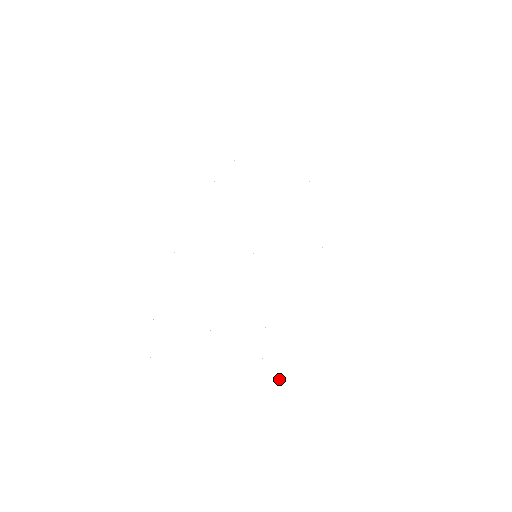
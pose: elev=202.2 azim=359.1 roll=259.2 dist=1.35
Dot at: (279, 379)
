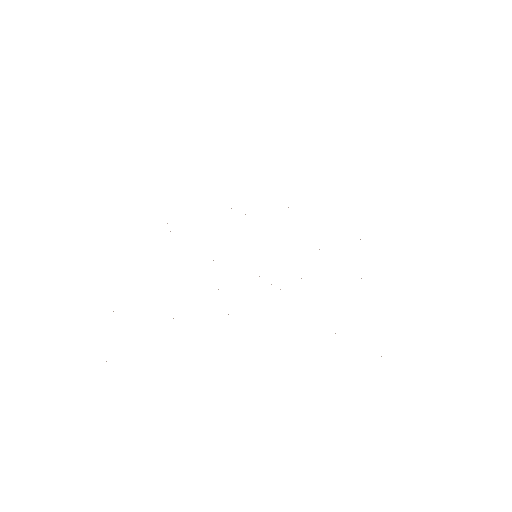
Dot at: occluded
